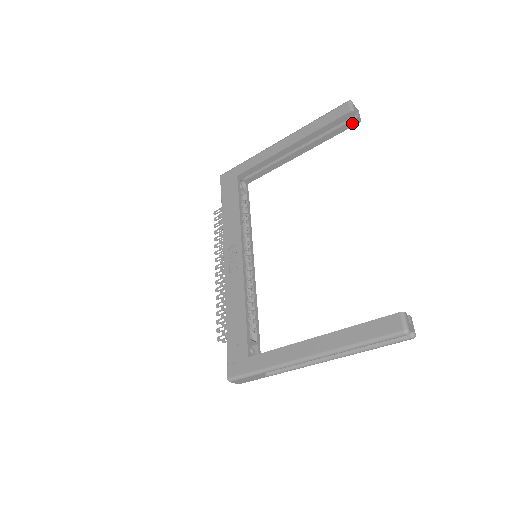
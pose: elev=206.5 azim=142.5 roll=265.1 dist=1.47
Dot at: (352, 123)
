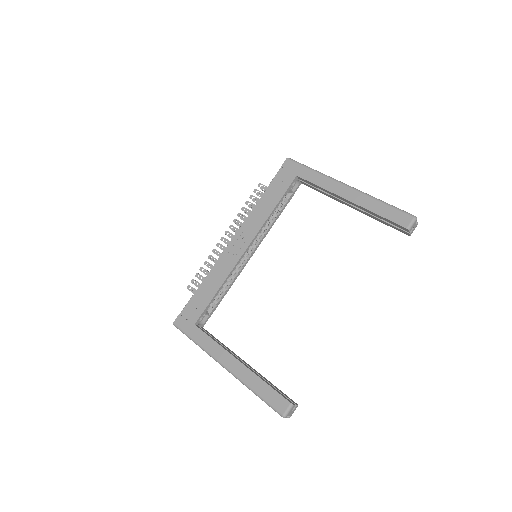
Dot at: (403, 231)
